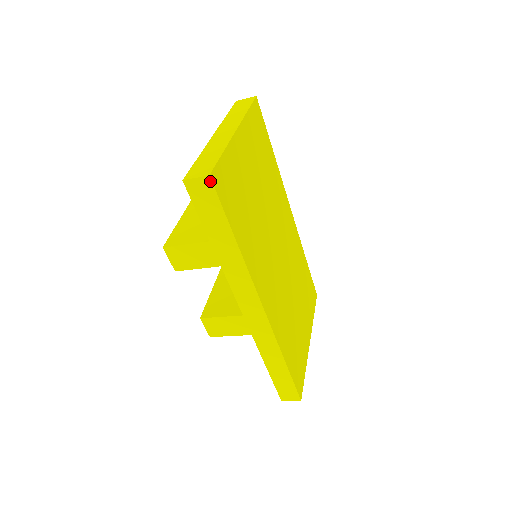
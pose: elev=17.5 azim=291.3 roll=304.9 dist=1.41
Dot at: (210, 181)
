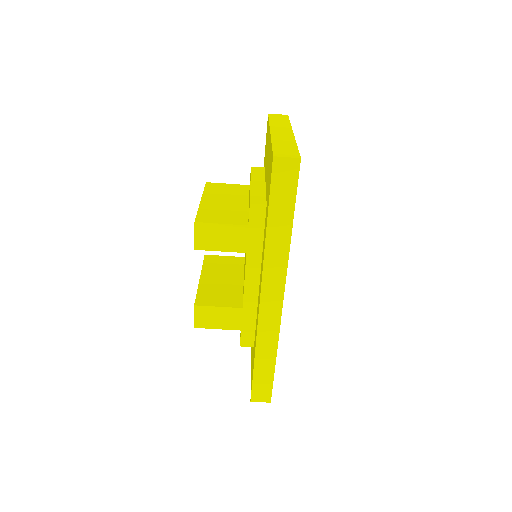
Dot at: (299, 164)
